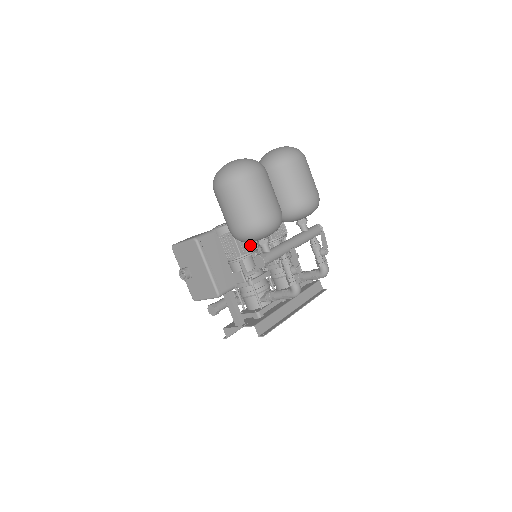
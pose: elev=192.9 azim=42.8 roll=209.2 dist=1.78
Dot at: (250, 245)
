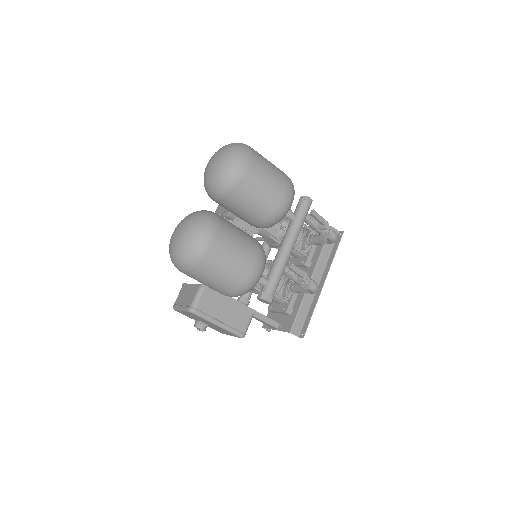
Dot at: occluded
